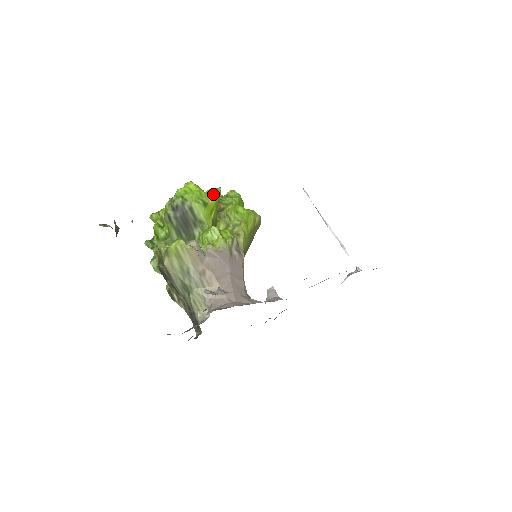
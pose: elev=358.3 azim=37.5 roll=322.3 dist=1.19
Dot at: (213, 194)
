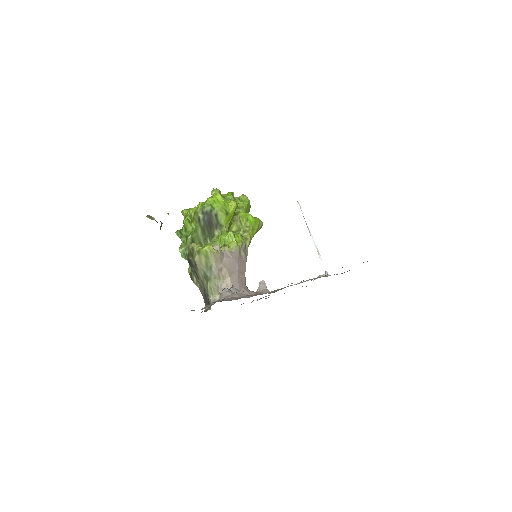
Dot at: (233, 205)
